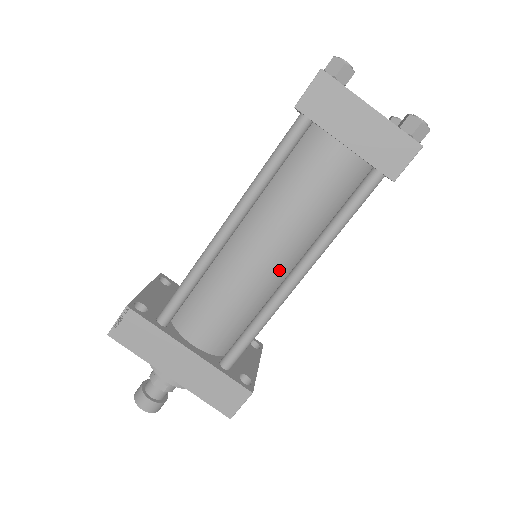
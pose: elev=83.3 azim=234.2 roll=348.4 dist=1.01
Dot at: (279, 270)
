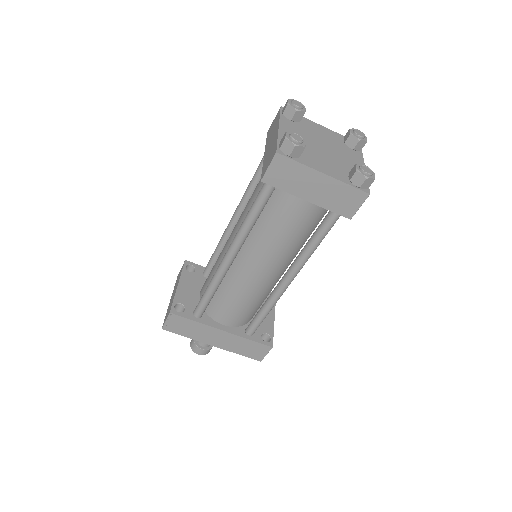
Dot at: (275, 275)
